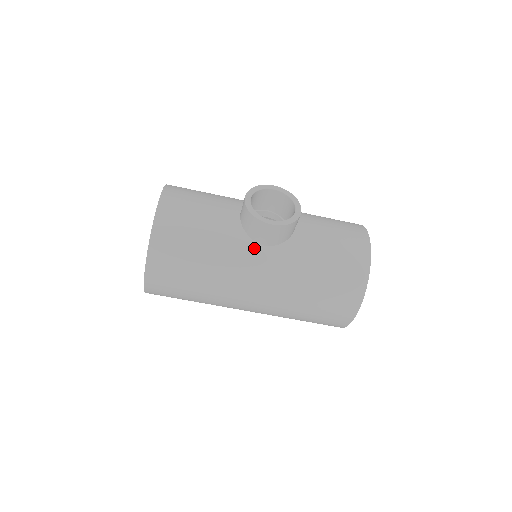
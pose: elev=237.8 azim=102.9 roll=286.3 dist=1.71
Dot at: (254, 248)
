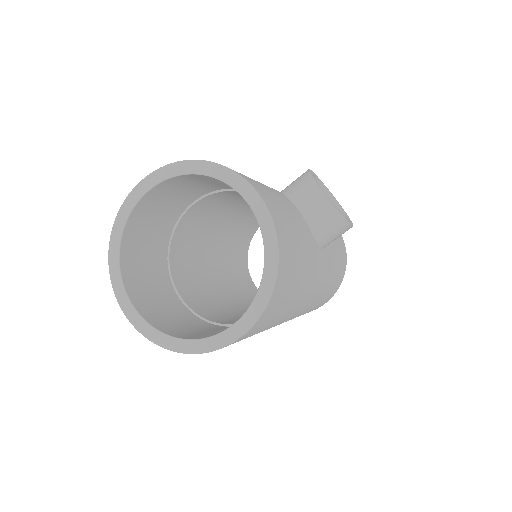
Dot at: (320, 254)
